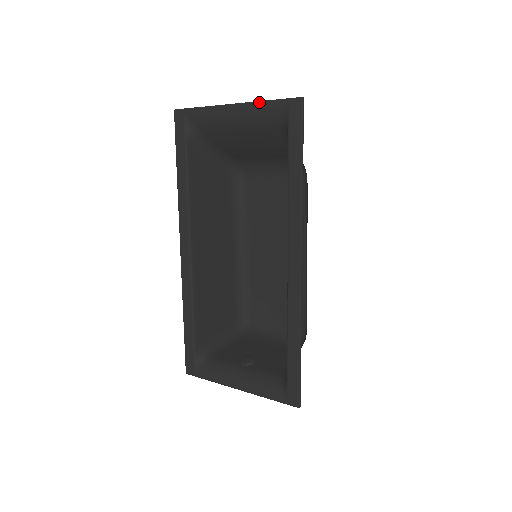
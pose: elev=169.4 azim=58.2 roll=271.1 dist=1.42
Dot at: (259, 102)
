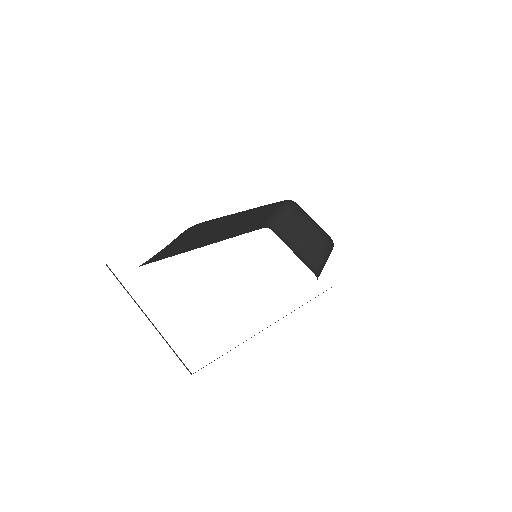
Dot at: (165, 340)
